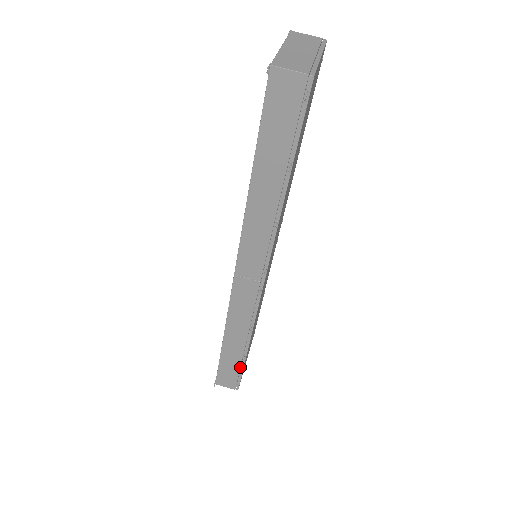
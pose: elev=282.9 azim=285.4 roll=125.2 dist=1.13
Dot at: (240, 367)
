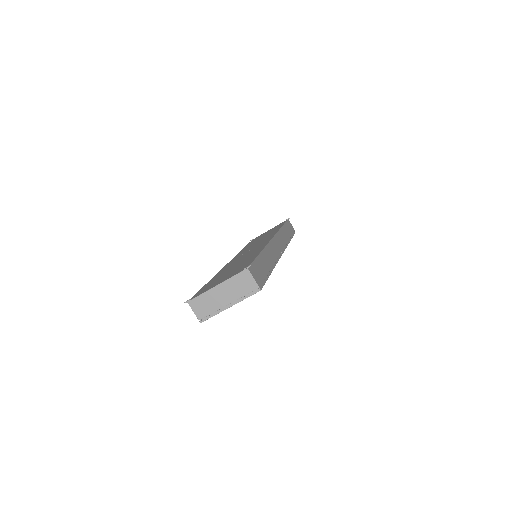
Dot at: occluded
